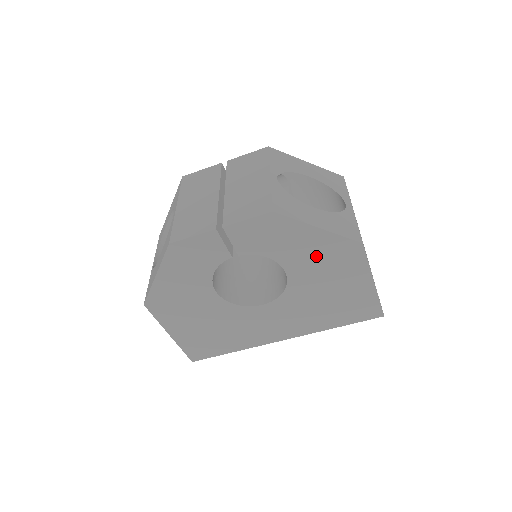
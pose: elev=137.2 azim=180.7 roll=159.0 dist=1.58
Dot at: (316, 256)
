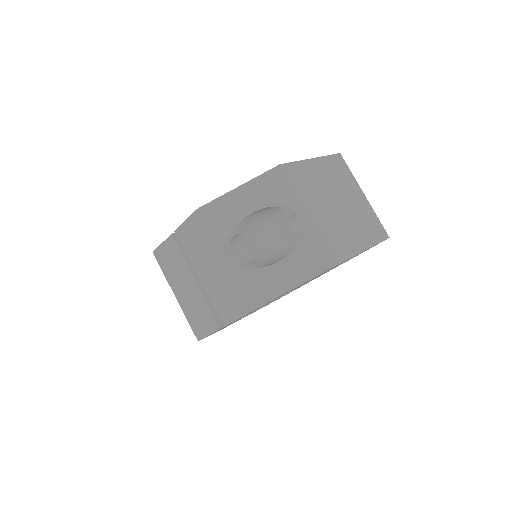
Dot at: occluded
